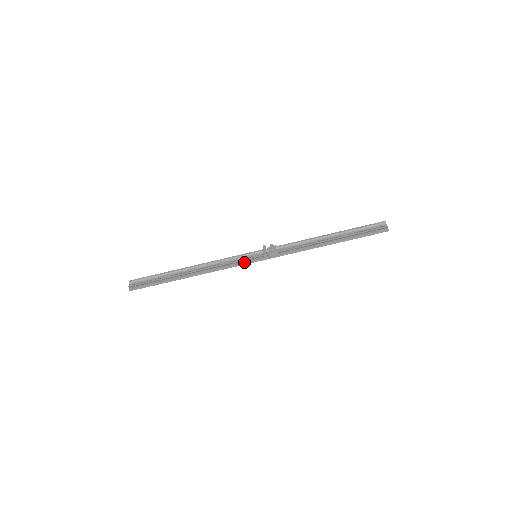
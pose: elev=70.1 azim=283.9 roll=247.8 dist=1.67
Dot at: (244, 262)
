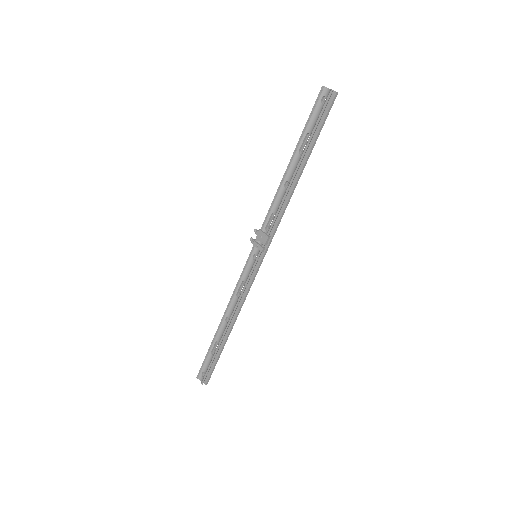
Dot at: (254, 273)
